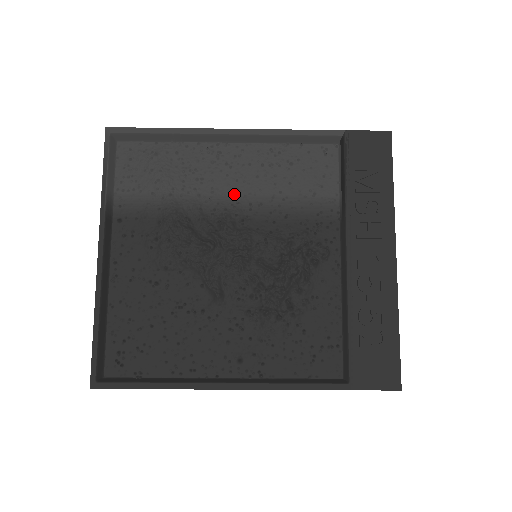
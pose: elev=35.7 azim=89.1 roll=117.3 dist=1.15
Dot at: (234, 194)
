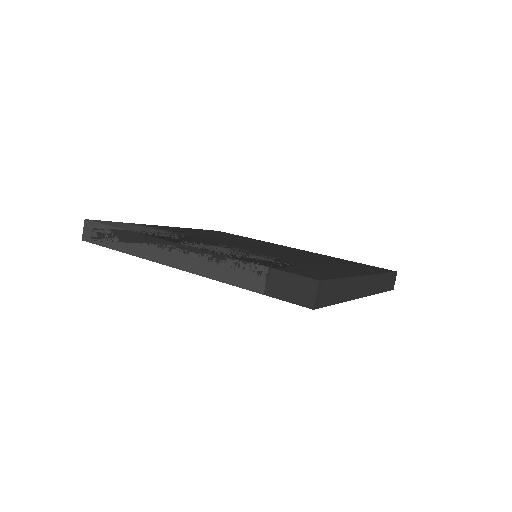
Dot at: occluded
